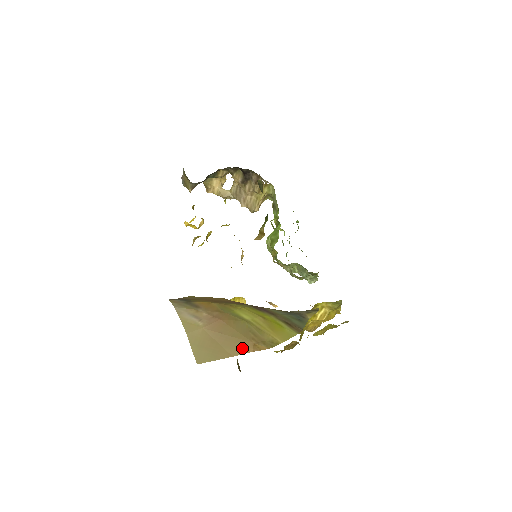
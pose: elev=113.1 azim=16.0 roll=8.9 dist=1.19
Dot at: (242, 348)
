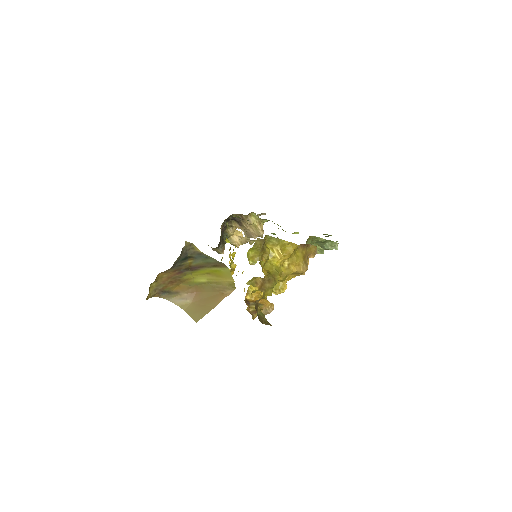
Dot at: (217, 299)
